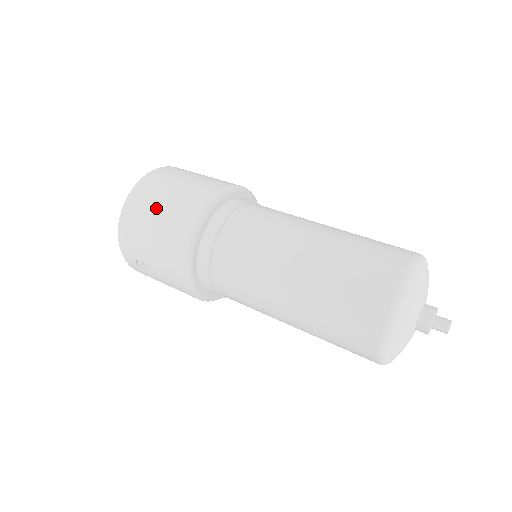
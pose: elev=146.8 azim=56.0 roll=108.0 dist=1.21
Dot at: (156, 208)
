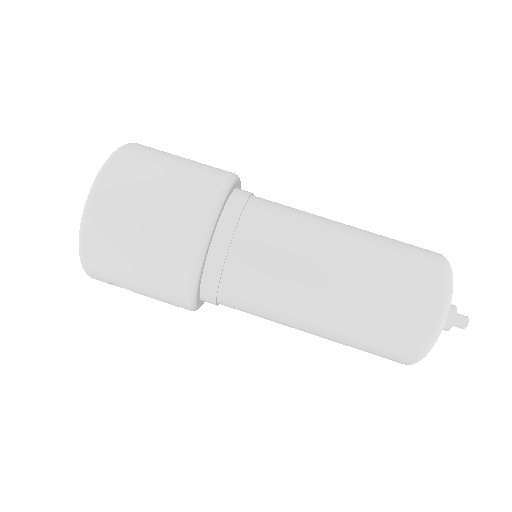
Dot at: (135, 233)
